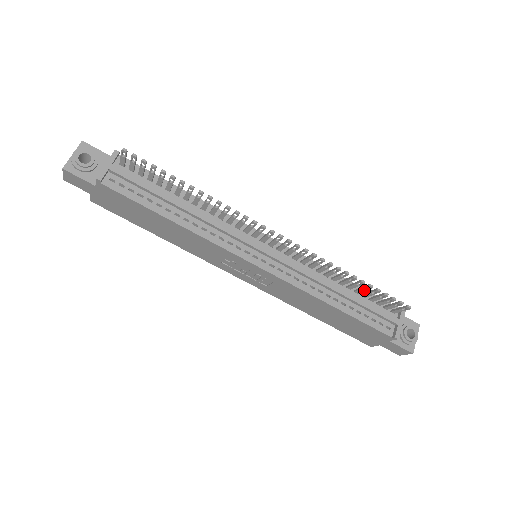
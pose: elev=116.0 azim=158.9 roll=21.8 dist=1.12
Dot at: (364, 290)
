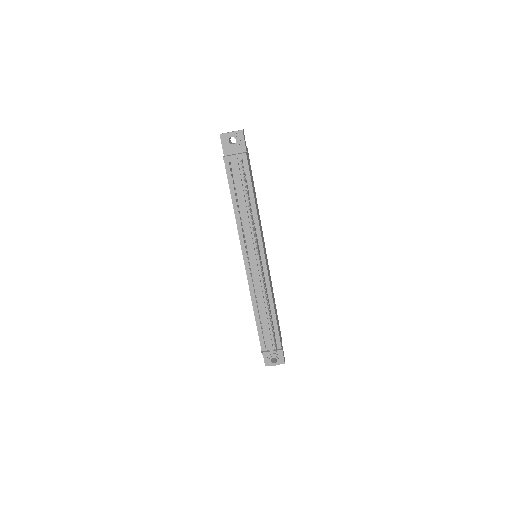
Dot at: occluded
